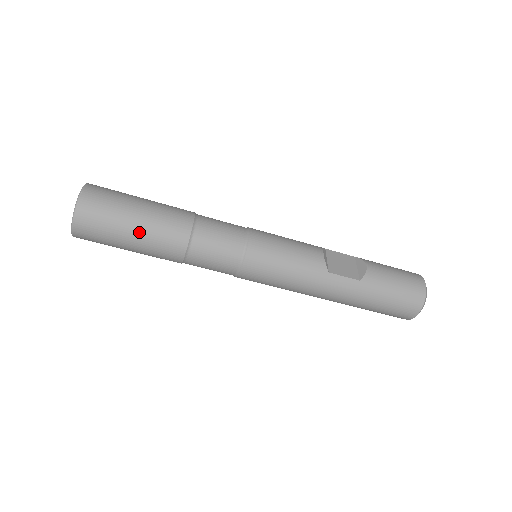
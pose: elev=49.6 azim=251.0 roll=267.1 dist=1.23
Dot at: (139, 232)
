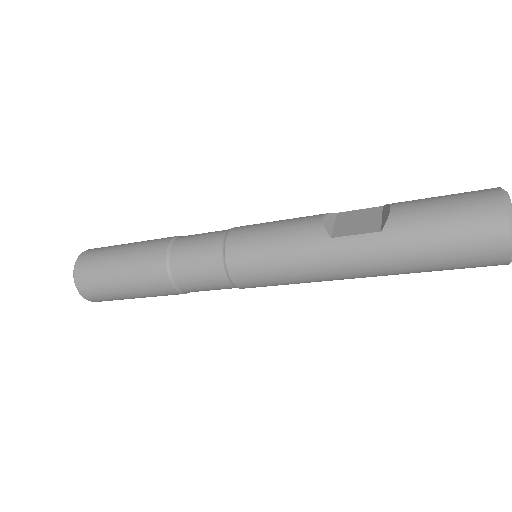
Dot at: (124, 274)
